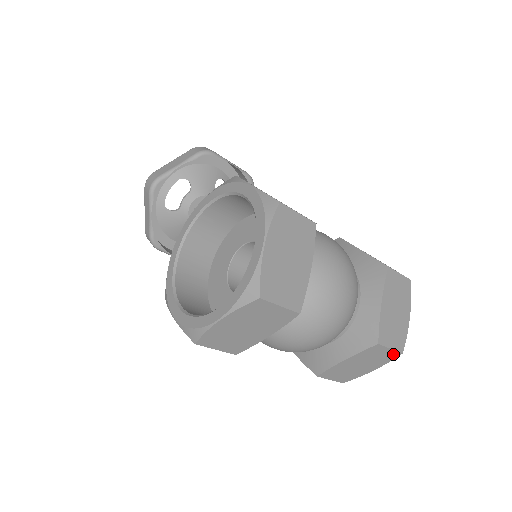
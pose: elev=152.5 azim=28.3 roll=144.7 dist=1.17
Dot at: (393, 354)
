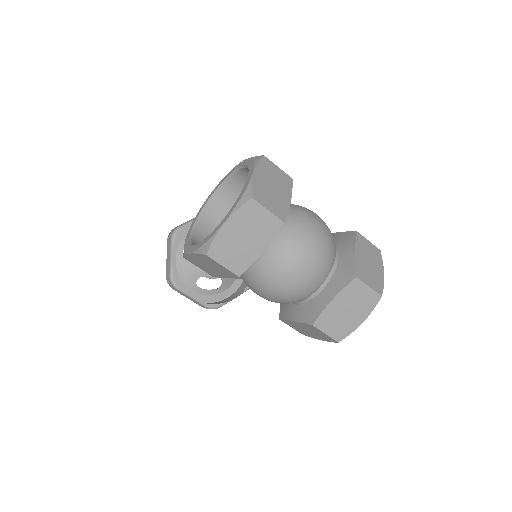
Dot at: (374, 296)
